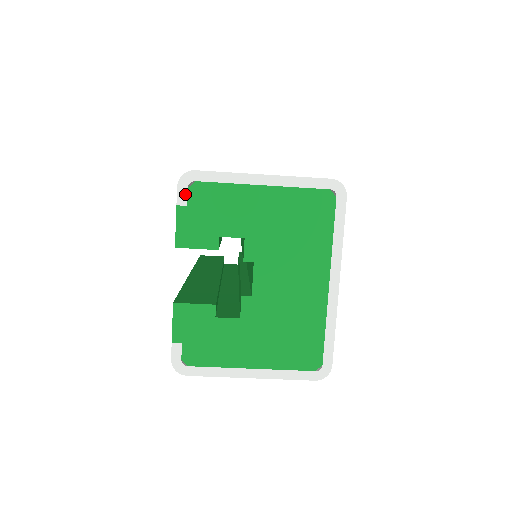
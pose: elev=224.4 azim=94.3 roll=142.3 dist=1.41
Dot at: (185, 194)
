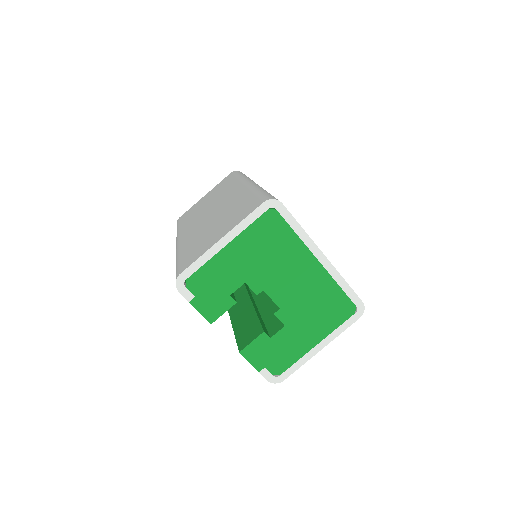
Dot at: (187, 292)
